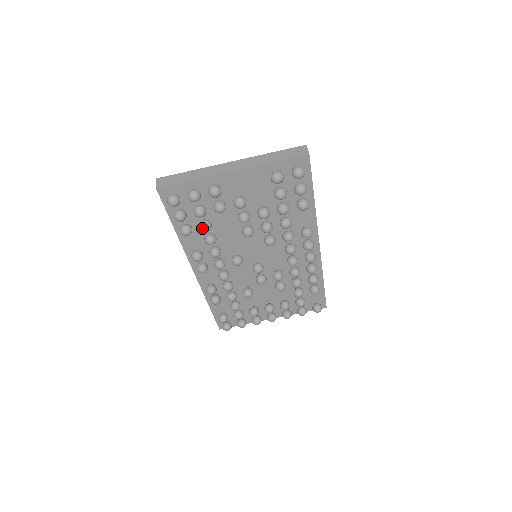
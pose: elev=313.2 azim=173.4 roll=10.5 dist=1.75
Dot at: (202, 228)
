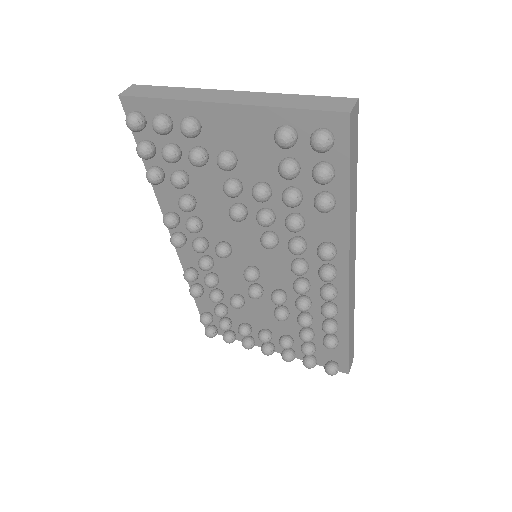
Dot at: (171, 180)
